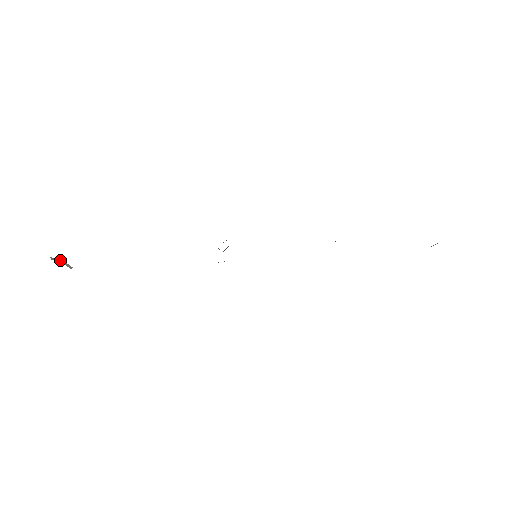
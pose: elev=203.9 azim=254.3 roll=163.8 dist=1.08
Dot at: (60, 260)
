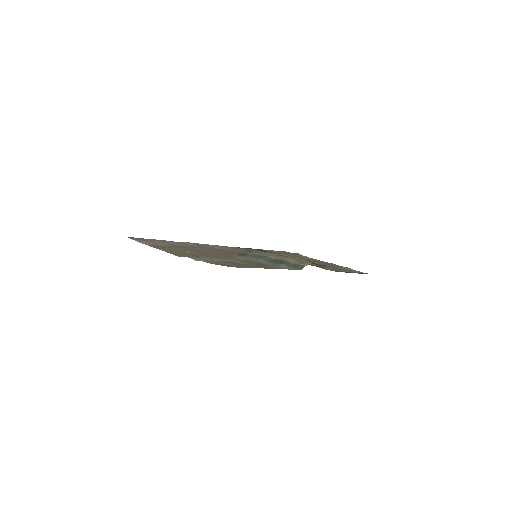
Dot at: (193, 254)
